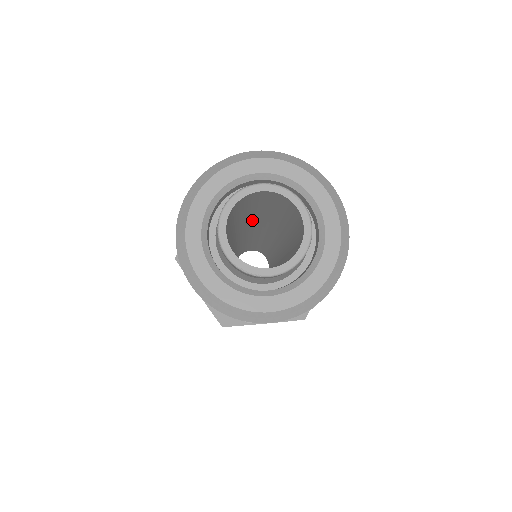
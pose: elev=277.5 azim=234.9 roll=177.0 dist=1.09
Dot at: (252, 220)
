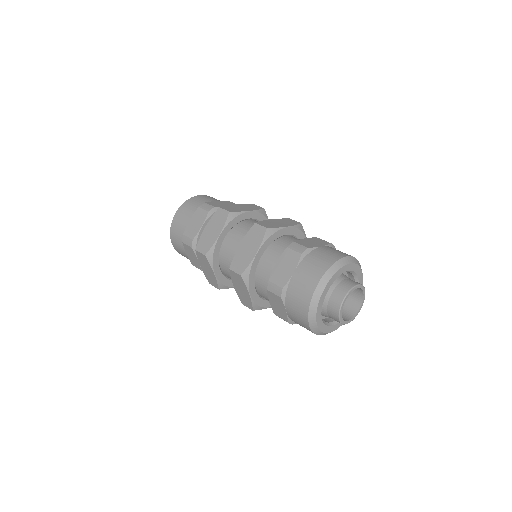
Dot at: occluded
